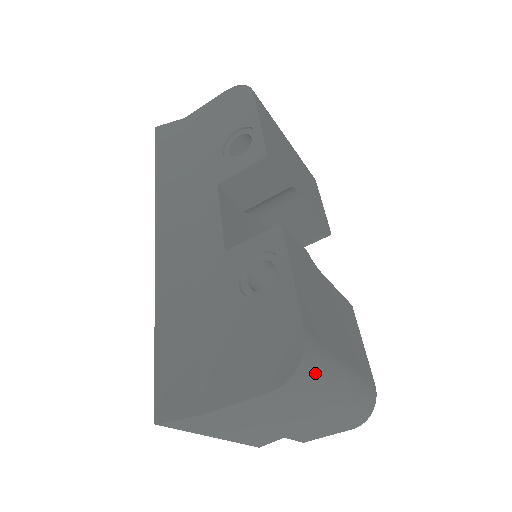
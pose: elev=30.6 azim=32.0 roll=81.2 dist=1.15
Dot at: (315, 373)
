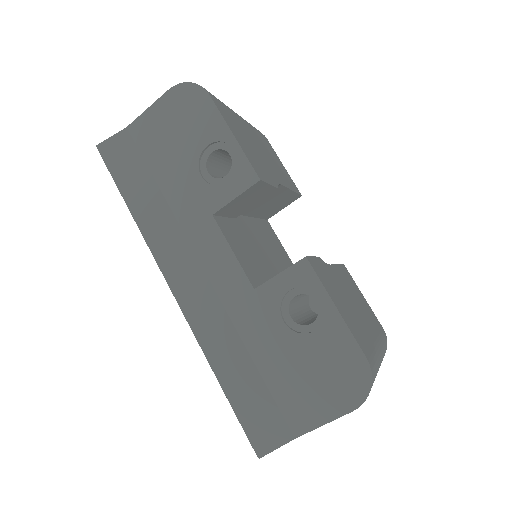
Dot at: occluded
